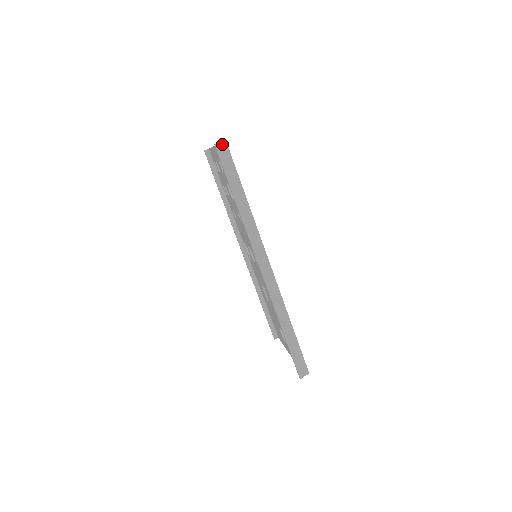
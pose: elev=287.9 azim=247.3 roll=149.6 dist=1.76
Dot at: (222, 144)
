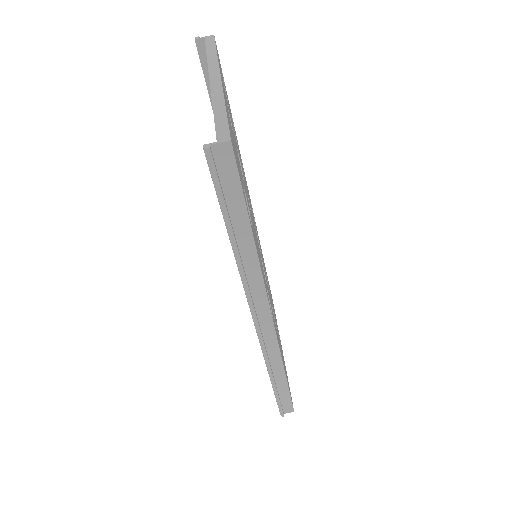
Dot at: (221, 147)
